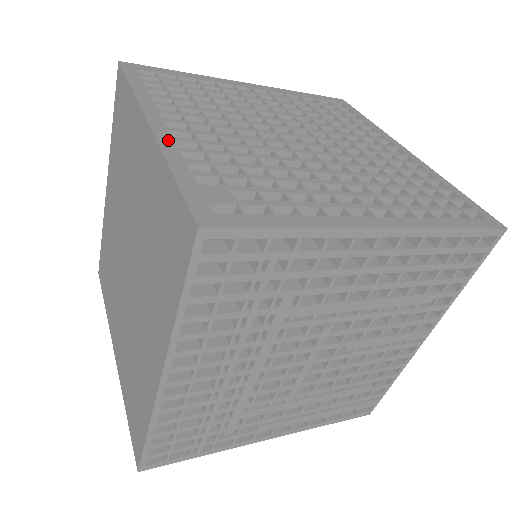
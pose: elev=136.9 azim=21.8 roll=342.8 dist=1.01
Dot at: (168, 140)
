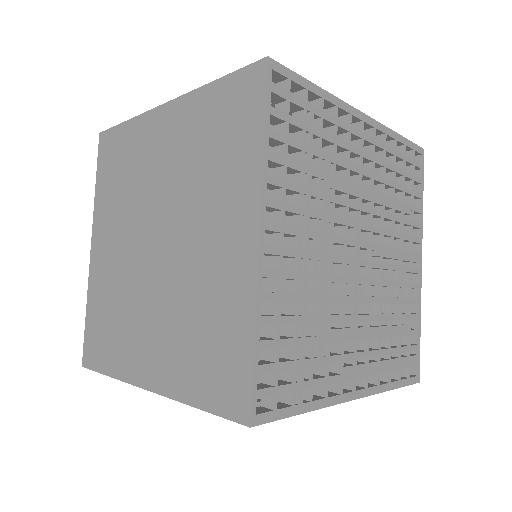
Dot at: occluded
